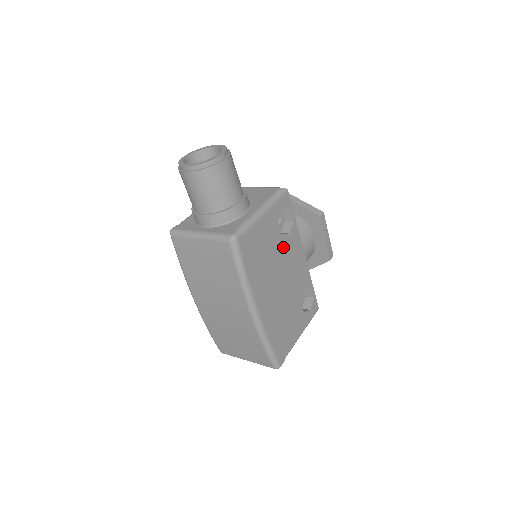
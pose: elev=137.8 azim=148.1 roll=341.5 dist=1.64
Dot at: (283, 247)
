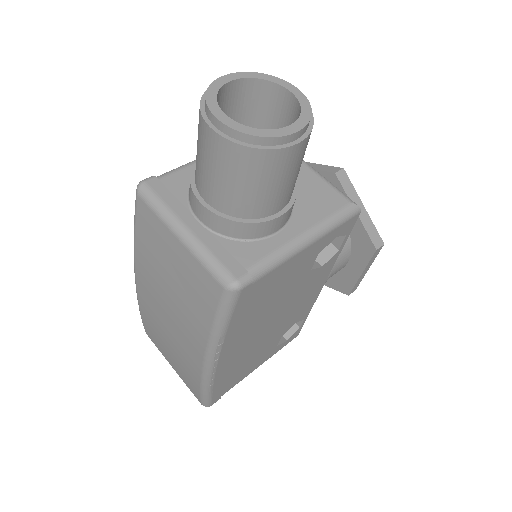
Dot at: (302, 284)
